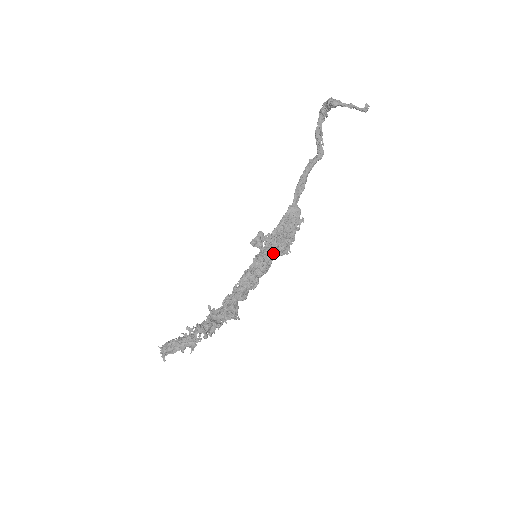
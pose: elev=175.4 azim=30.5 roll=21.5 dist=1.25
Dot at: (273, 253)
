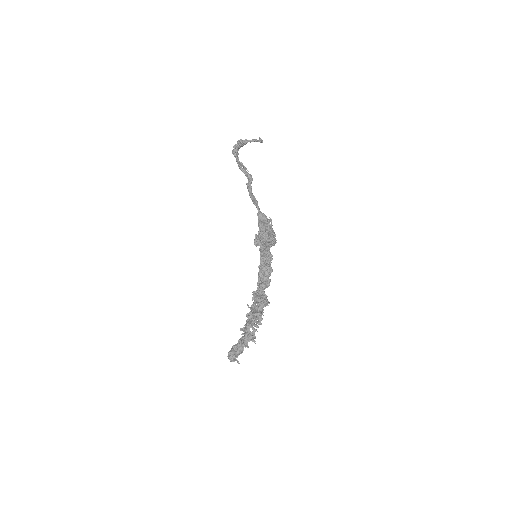
Dot at: (269, 246)
